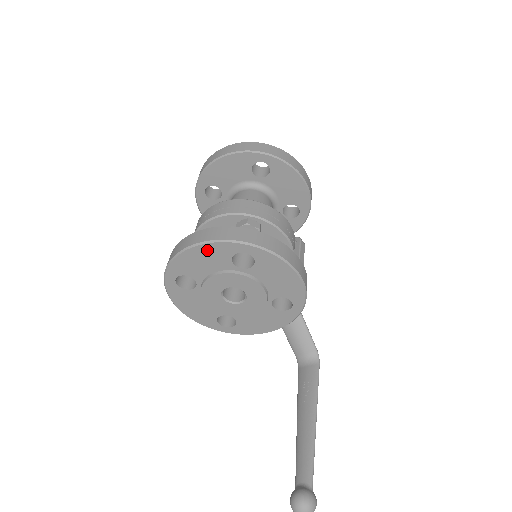
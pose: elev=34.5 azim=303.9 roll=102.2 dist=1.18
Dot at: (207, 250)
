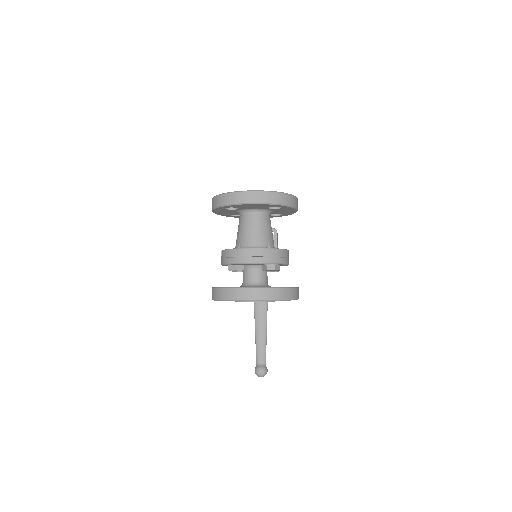
Dot at: occluded
